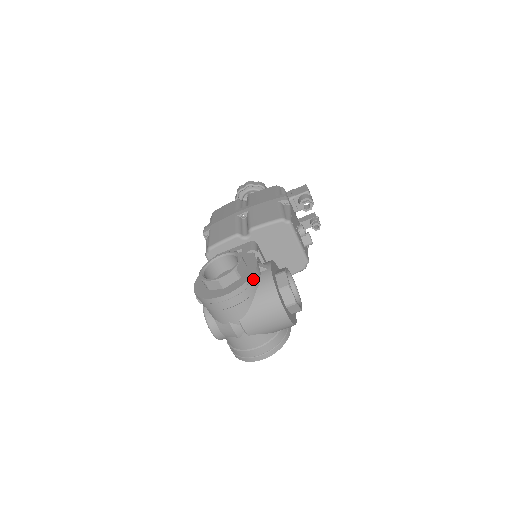
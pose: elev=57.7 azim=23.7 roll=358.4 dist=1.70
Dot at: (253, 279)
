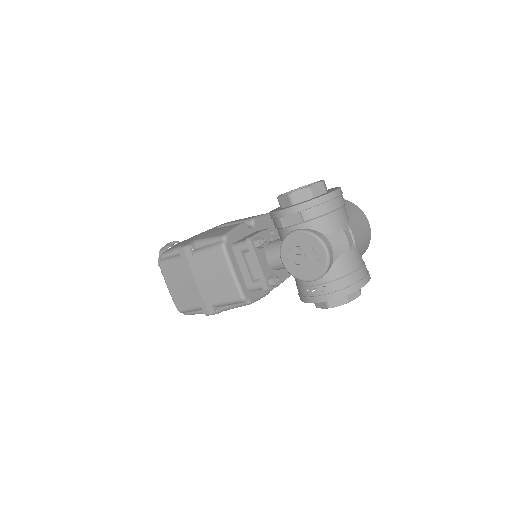
Dot at: occluded
